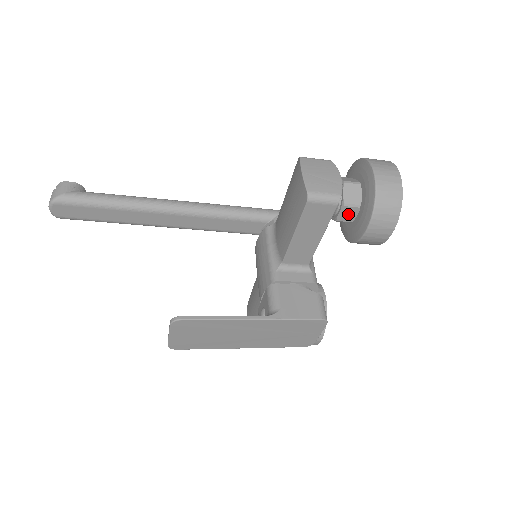
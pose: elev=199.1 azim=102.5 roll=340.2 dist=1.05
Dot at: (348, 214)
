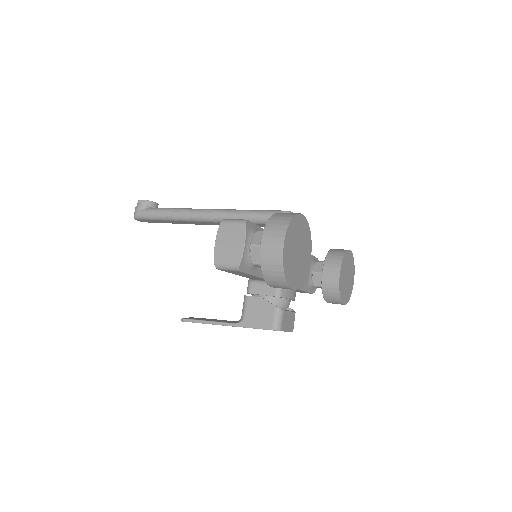
Dot at: occluded
